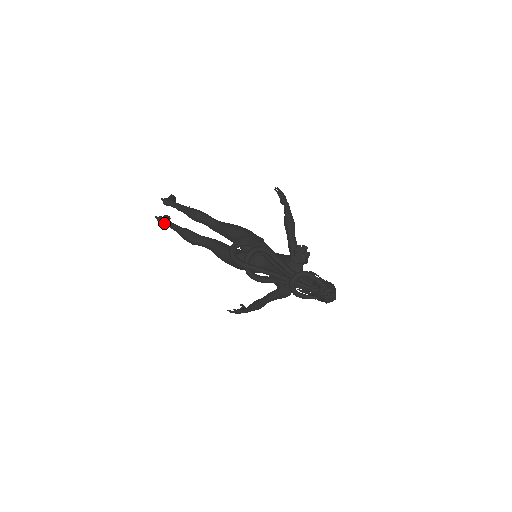
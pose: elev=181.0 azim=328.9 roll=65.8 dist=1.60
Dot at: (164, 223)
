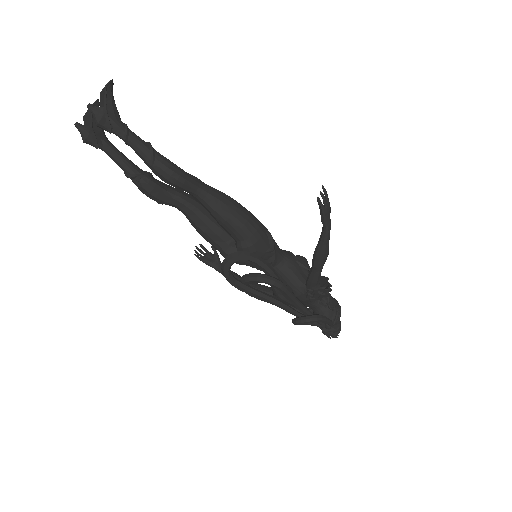
Dot at: (97, 146)
